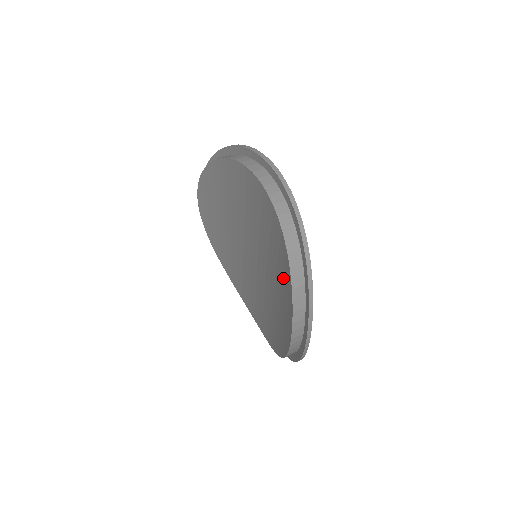
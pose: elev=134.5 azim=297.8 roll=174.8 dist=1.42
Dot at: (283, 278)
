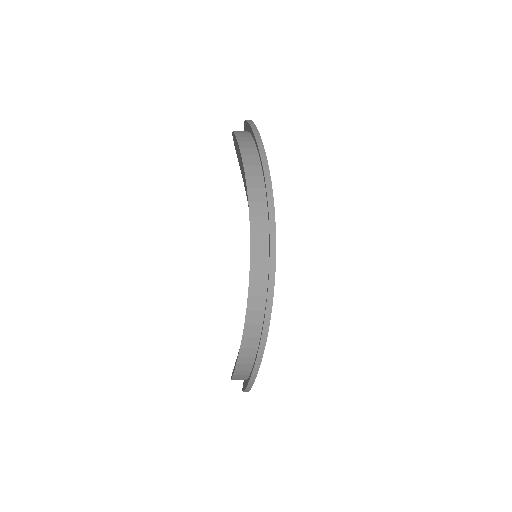
Dot at: occluded
